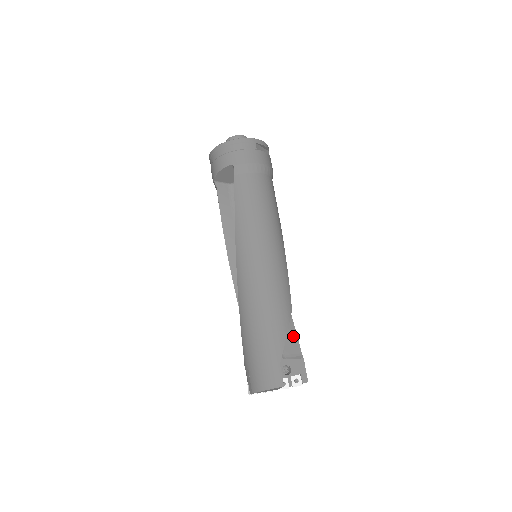
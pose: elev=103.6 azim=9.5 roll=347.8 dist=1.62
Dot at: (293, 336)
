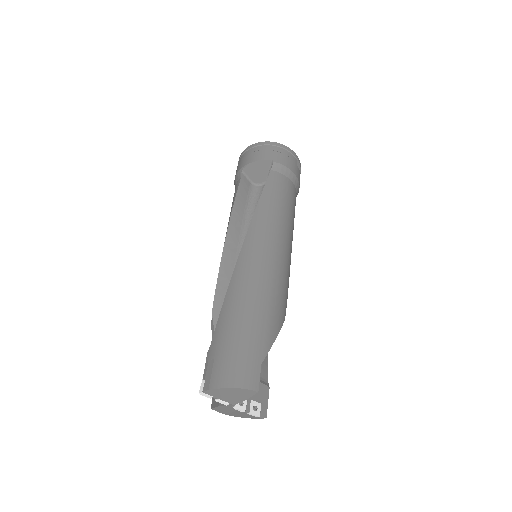
Dot at: occluded
